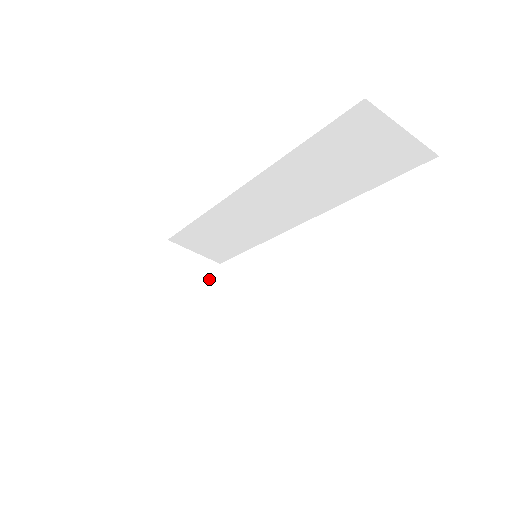
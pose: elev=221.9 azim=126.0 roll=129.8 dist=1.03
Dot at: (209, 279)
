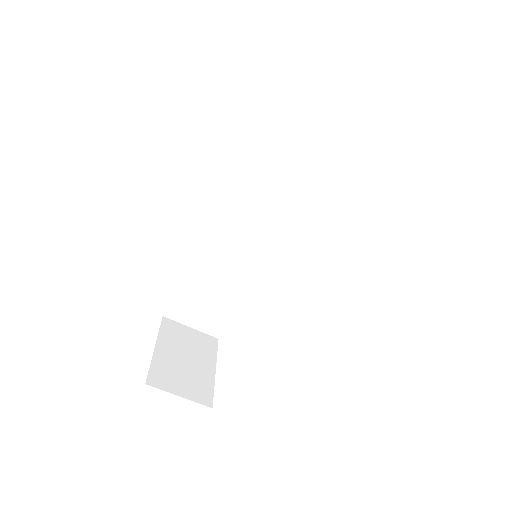
Dot at: (210, 351)
